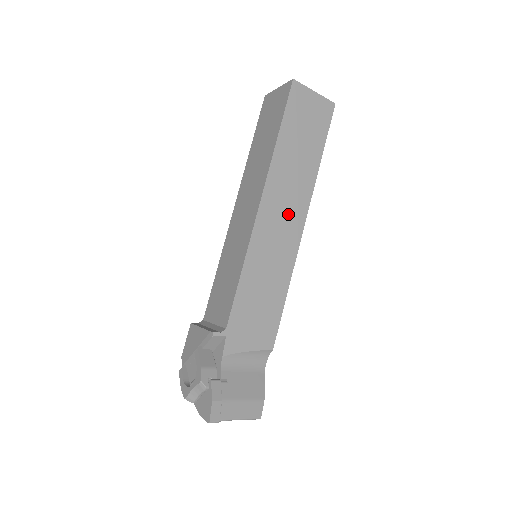
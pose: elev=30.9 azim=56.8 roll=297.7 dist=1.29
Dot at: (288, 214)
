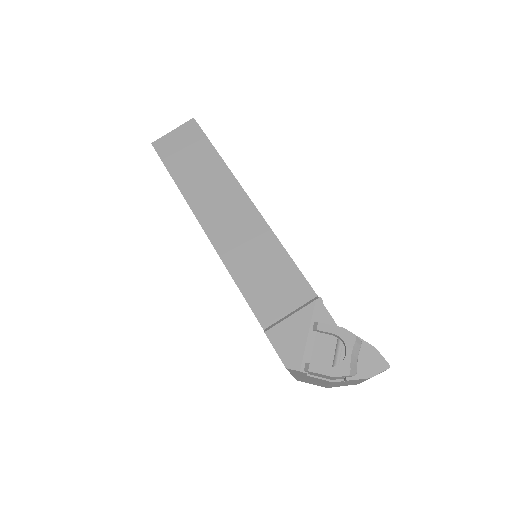
Dot at: occluded
